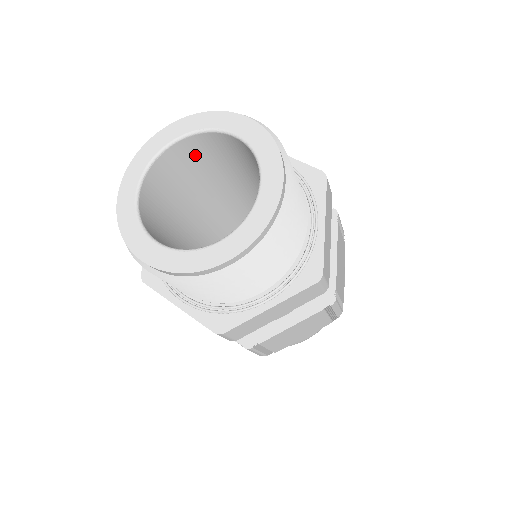
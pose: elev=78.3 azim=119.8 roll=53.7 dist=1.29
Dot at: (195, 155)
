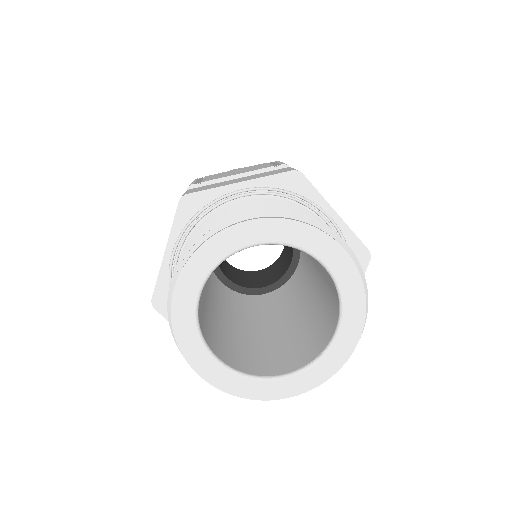
Dot at: occluded
